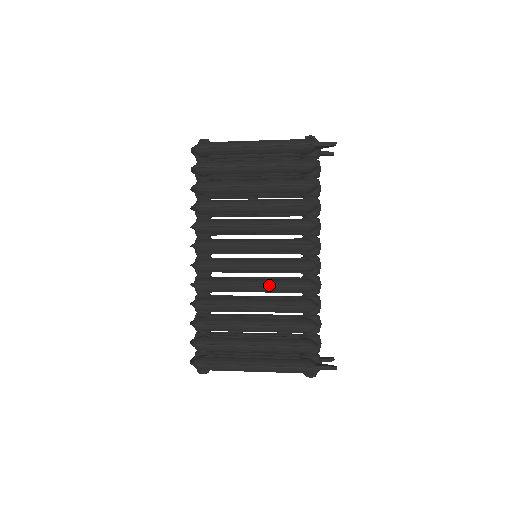
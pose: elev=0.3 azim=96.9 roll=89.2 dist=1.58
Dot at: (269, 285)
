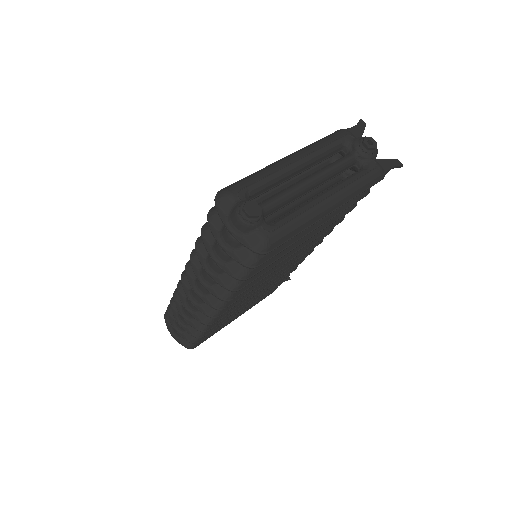
Dot at: occluded
